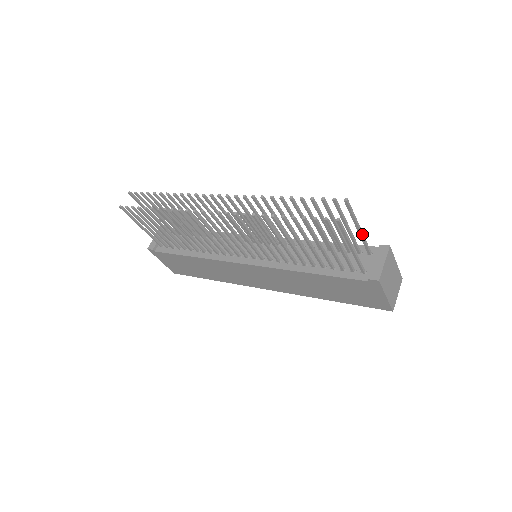
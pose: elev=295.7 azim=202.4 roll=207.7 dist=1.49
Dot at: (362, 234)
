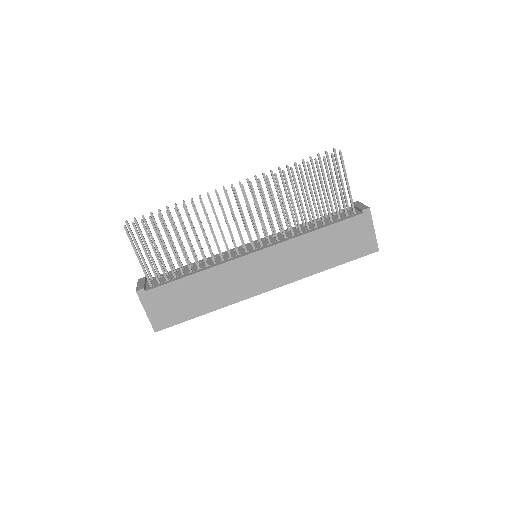
Dot at: (343, 186)
